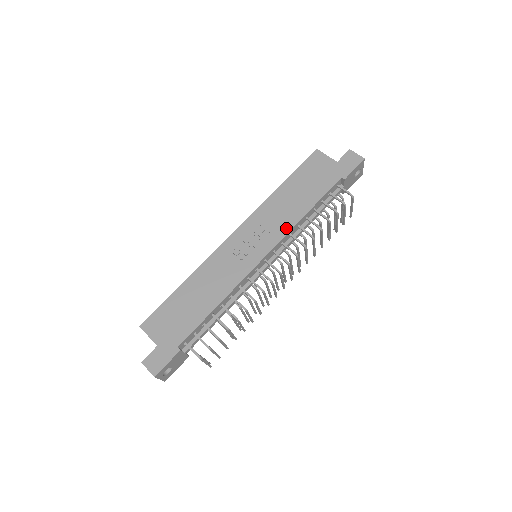
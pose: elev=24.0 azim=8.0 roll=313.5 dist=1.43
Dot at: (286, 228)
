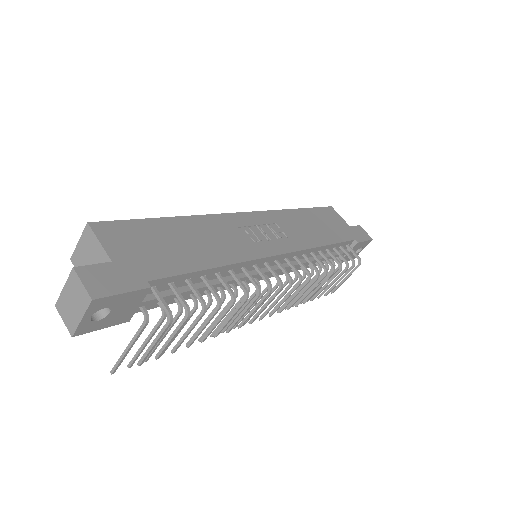
Dot at: (305, 244)
